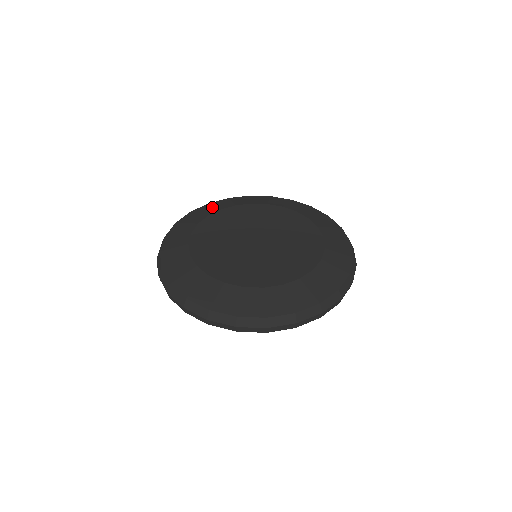
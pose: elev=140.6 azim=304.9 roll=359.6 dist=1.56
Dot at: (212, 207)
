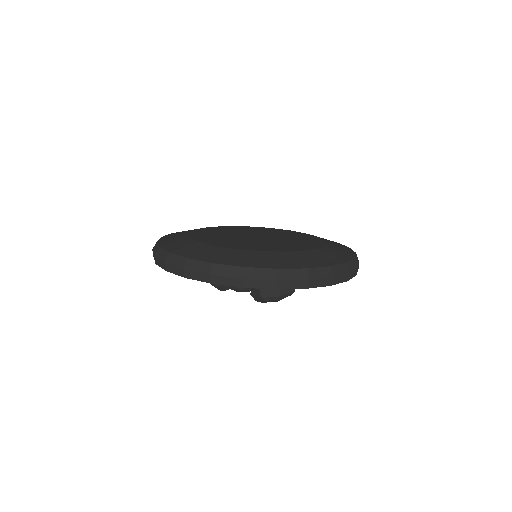
Dot at: occluded
